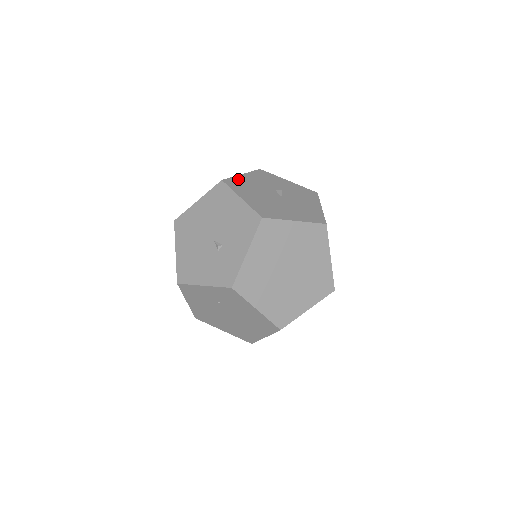
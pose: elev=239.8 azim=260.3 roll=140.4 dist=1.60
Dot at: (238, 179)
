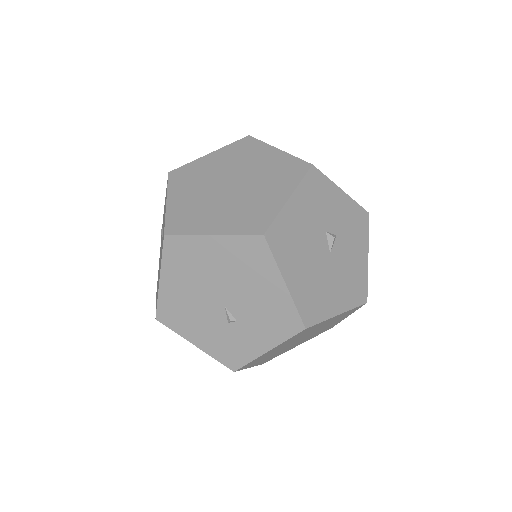
Dot at: (284, 220)
